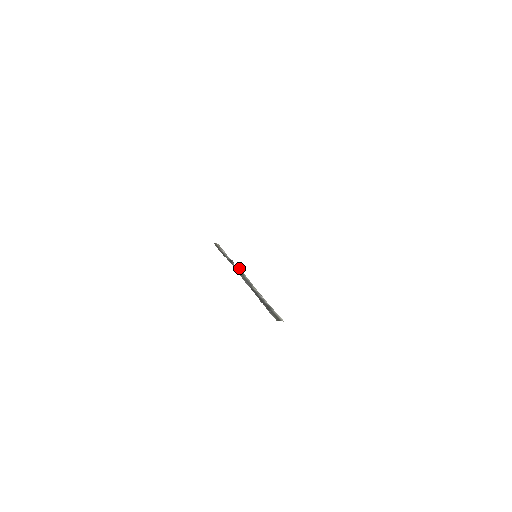
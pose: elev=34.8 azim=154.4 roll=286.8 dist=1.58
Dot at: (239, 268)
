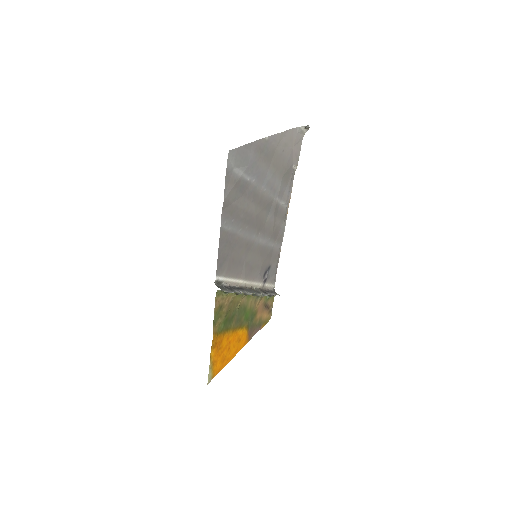
Dot at: occluded
